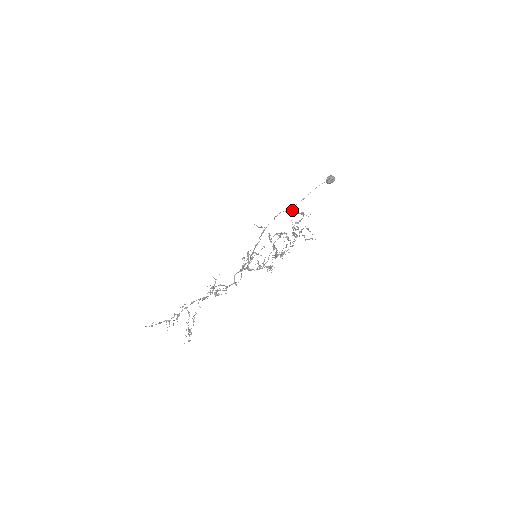
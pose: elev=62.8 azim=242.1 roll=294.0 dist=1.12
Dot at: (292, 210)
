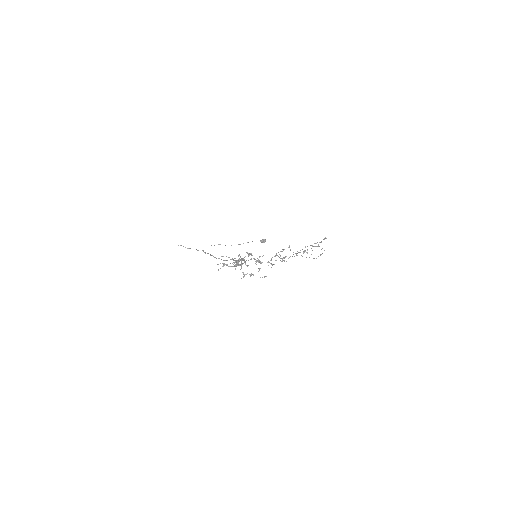
Dot at: (325, 238)
